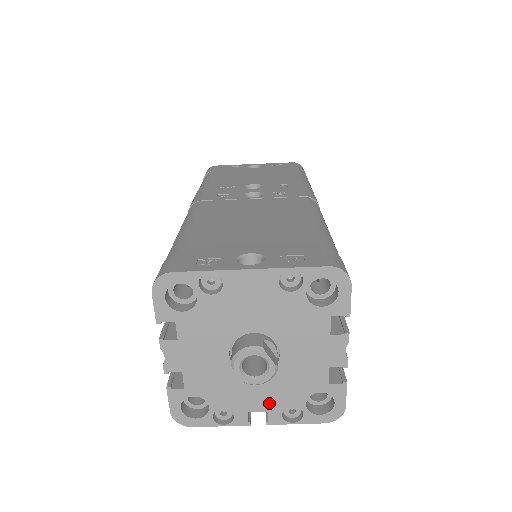
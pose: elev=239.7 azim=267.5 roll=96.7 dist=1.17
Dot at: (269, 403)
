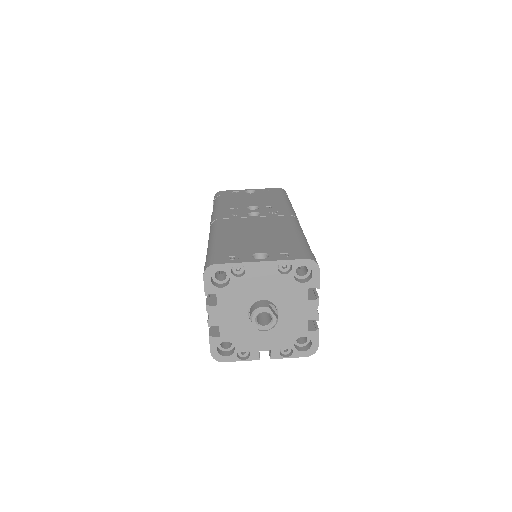
Dot at: (272, 345)
